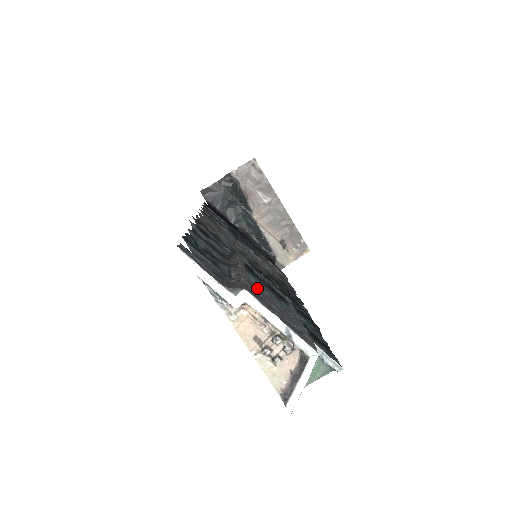
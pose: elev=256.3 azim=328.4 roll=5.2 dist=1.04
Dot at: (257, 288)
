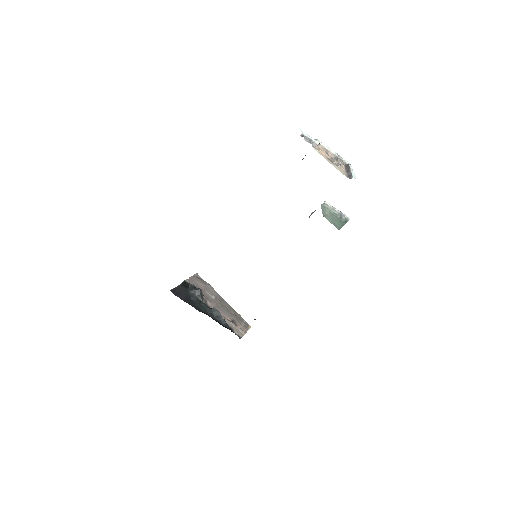
Dot at: occluded
